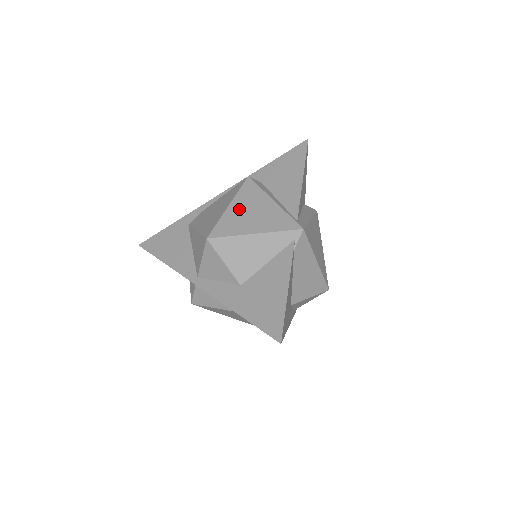
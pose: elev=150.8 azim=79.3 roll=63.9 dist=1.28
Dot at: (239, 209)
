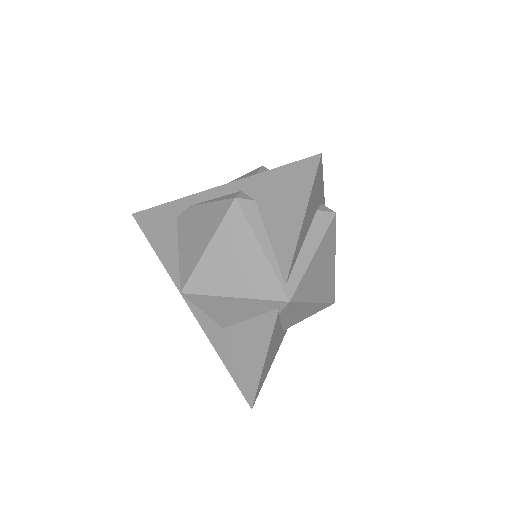
Dot at: (219, 255)
